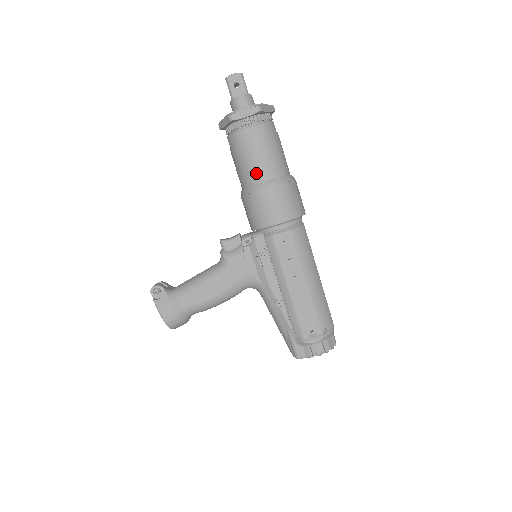
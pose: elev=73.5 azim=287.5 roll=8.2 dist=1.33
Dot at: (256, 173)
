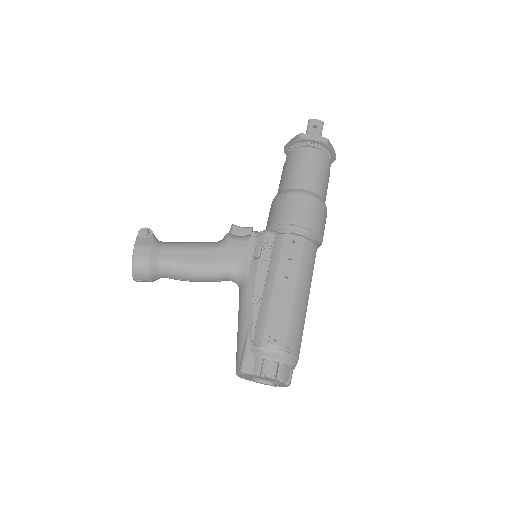
Dot at: (299, 180)
